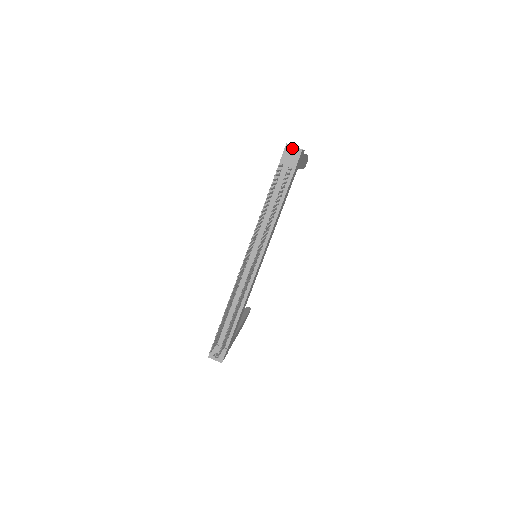
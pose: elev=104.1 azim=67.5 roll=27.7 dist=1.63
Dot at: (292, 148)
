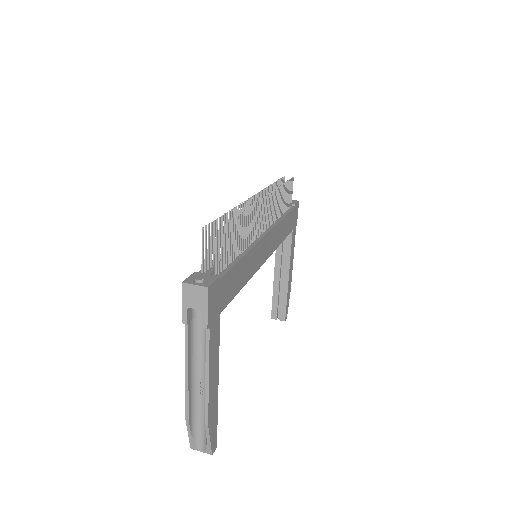
Dot at: occluded
